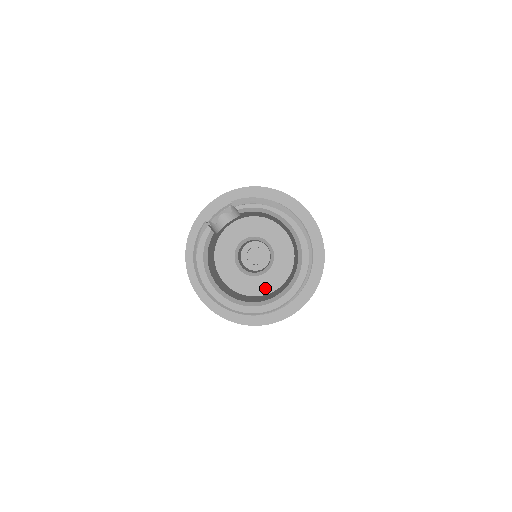
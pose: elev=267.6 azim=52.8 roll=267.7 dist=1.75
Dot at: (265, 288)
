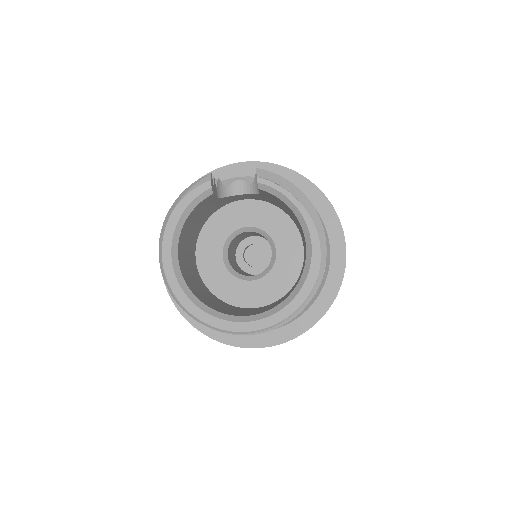
Dot at: (239, 298)
